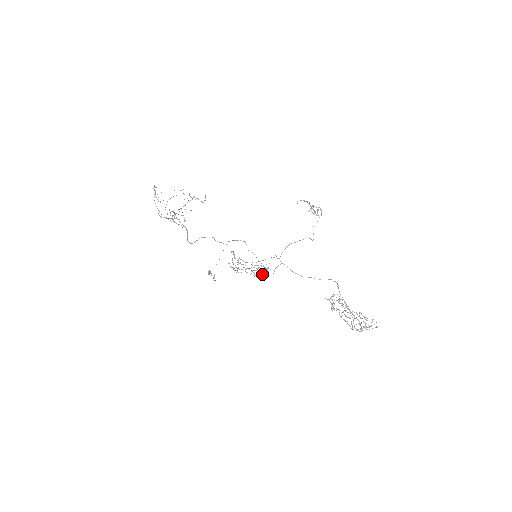
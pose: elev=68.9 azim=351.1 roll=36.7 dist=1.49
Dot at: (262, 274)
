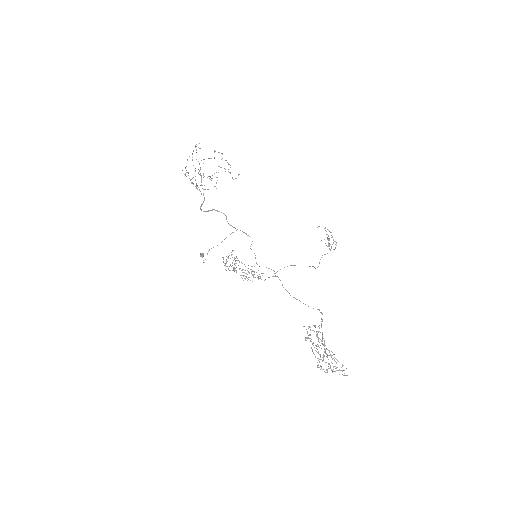
Dot at: occluded
